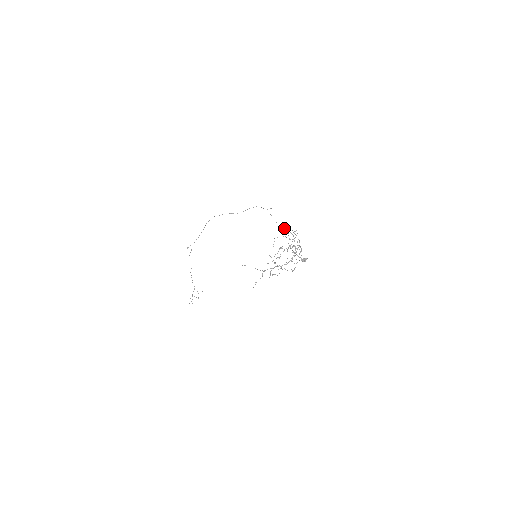
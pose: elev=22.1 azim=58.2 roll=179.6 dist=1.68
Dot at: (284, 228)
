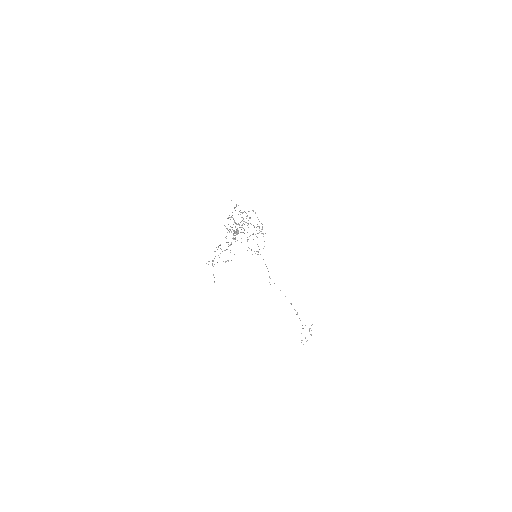
Dot at: occluded
